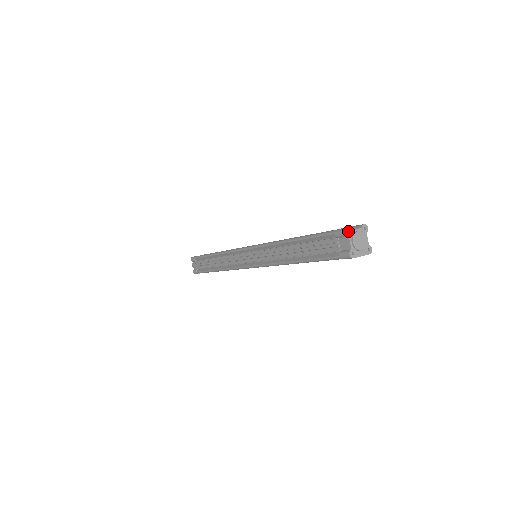
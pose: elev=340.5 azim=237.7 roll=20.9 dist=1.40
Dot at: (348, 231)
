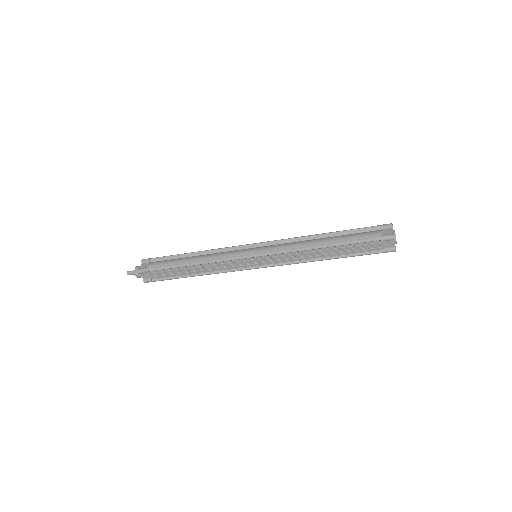
Dot at: (392, 236)
